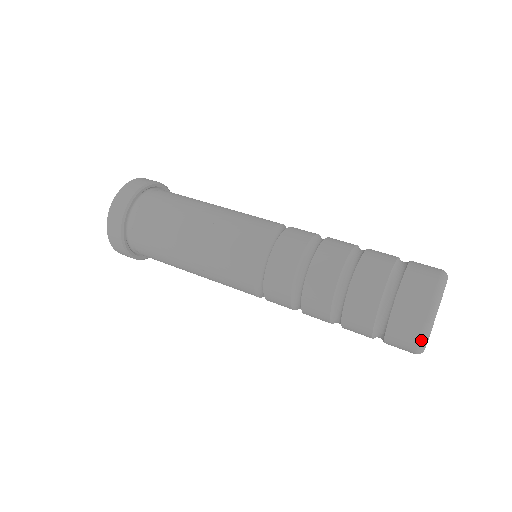
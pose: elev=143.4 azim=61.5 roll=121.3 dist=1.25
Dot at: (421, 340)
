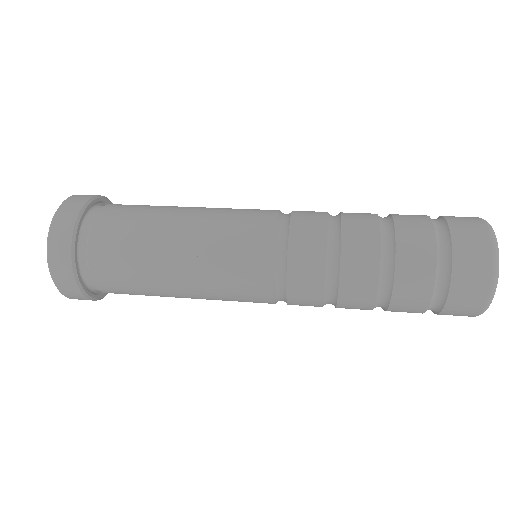
Dot at: (487, 303)
